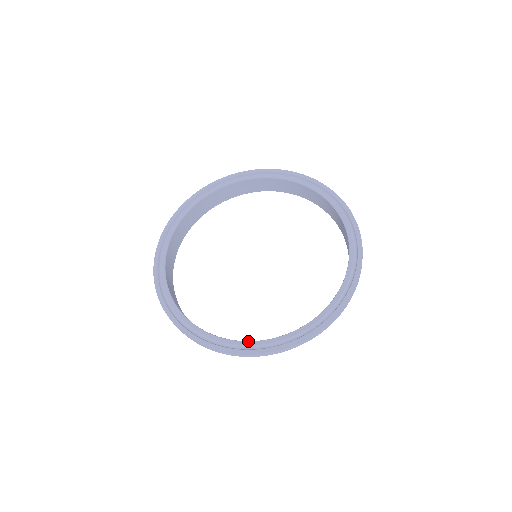
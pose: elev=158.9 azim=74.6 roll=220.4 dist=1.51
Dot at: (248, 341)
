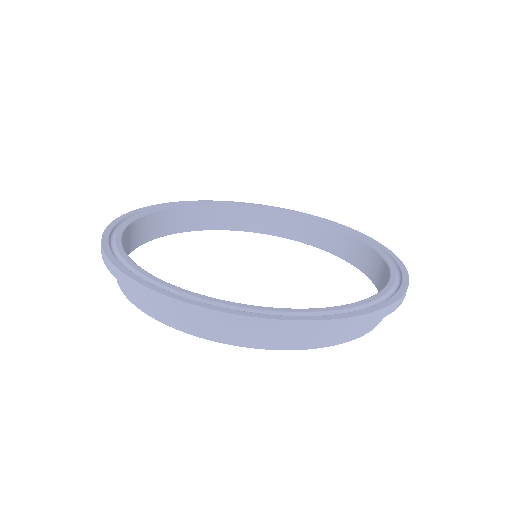
Dot at: occluded
